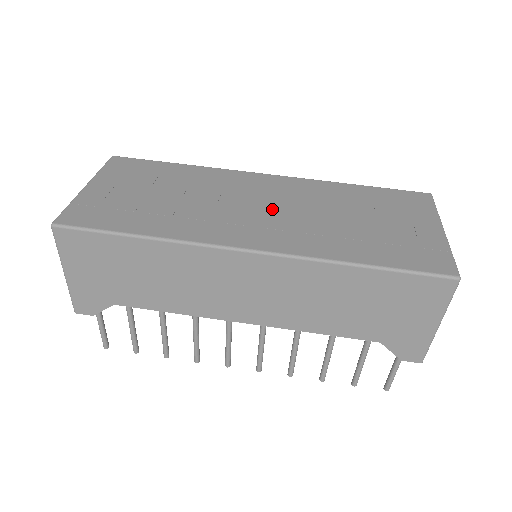
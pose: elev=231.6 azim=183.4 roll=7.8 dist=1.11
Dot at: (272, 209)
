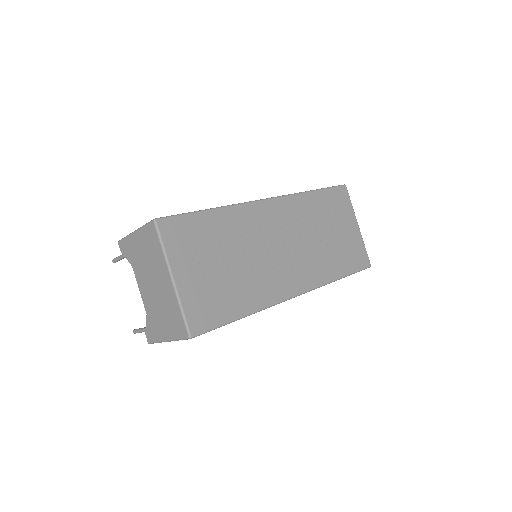
Dot at: (290, 246)
